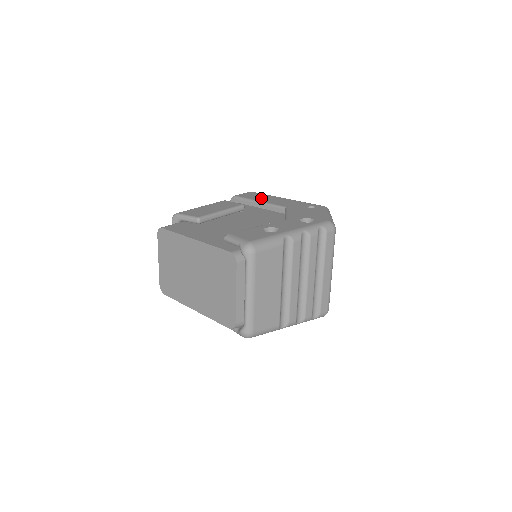
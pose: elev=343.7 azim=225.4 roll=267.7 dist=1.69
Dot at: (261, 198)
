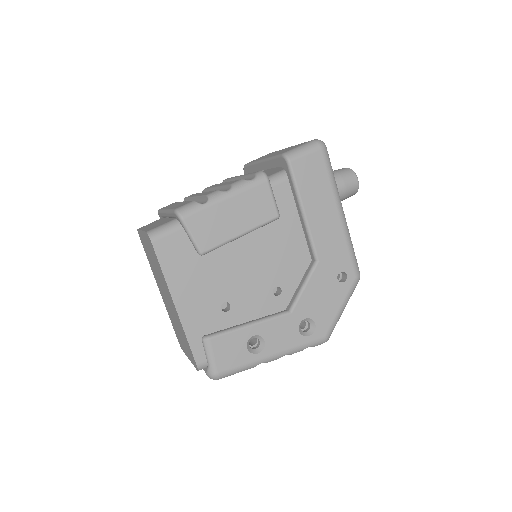
Dot at: (314, 199)
